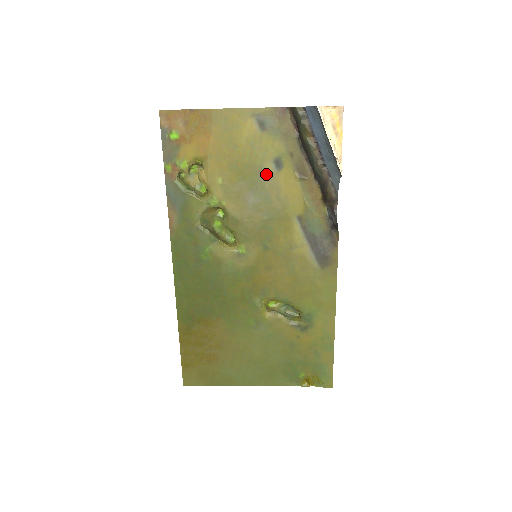
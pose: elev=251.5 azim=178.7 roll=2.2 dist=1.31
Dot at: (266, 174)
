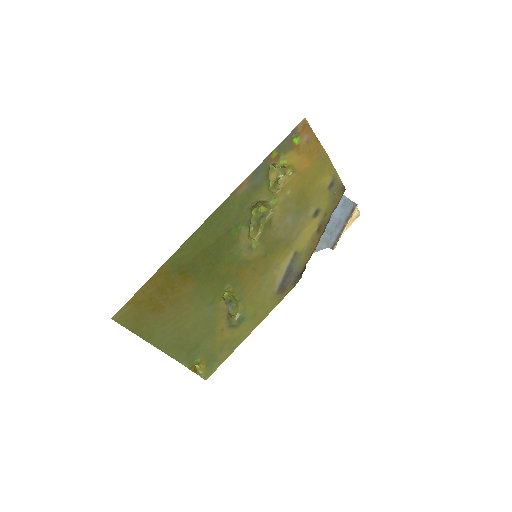
Dot at: (307, 213)
